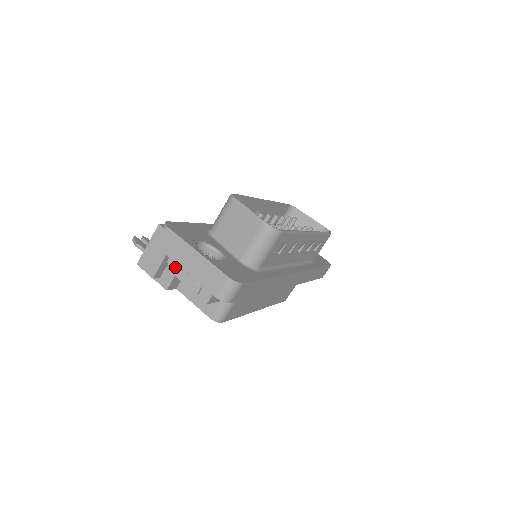
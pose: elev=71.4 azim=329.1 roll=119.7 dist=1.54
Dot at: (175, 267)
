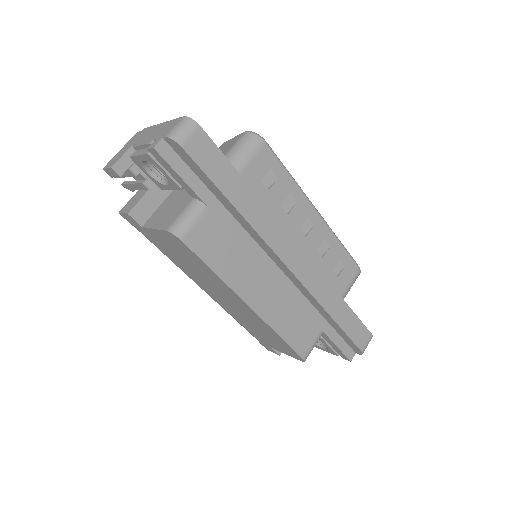
Dot at: (136, 146)
